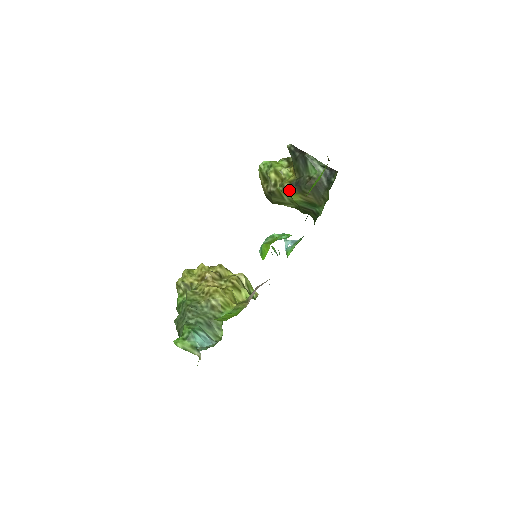
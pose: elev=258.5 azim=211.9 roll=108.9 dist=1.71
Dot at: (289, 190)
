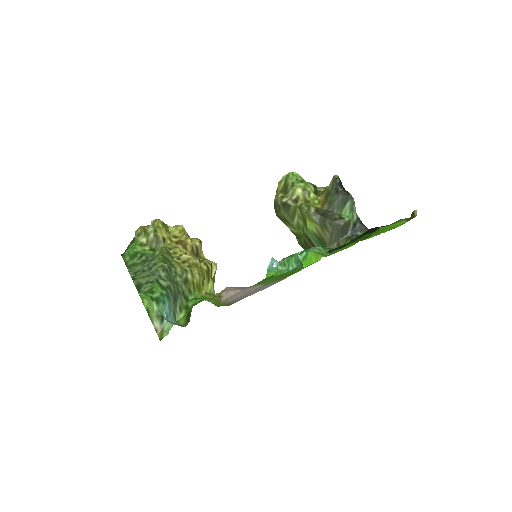
Dot at: (312, 215)
